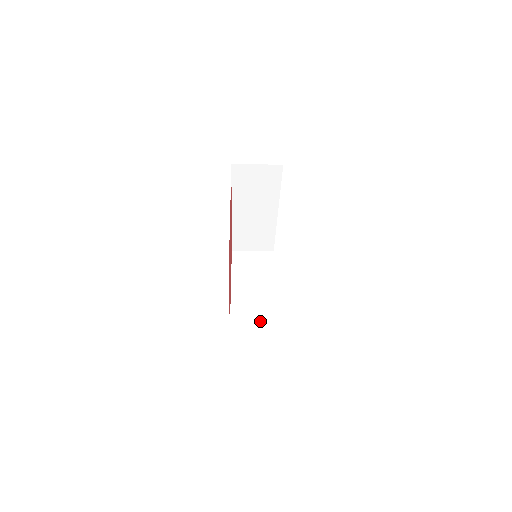
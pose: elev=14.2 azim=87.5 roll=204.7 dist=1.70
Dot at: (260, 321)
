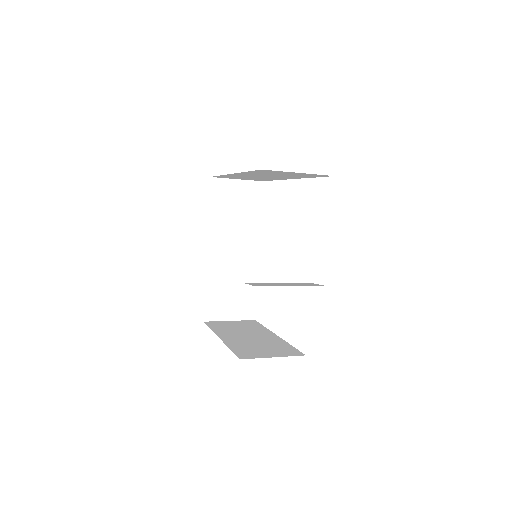
Dot at: (293, 285)
